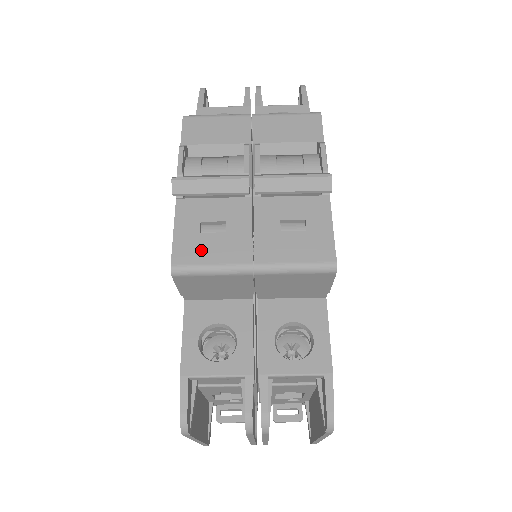
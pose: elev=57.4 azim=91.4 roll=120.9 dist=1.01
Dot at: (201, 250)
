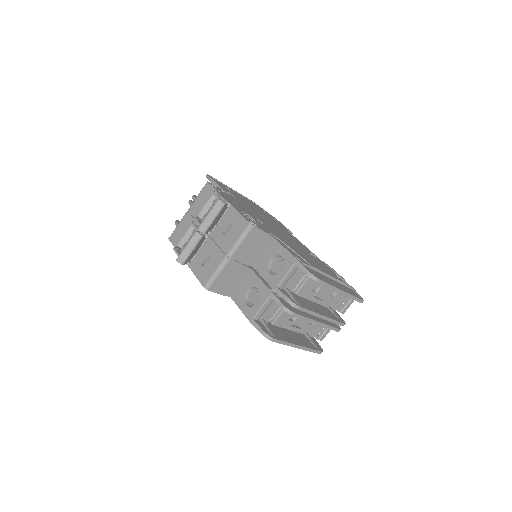
Dot at: (208, 271)
